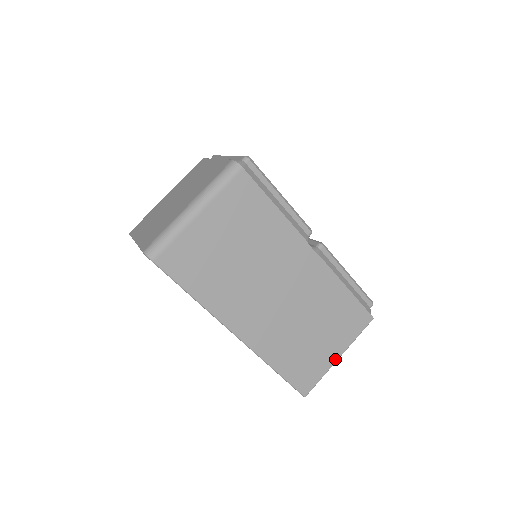
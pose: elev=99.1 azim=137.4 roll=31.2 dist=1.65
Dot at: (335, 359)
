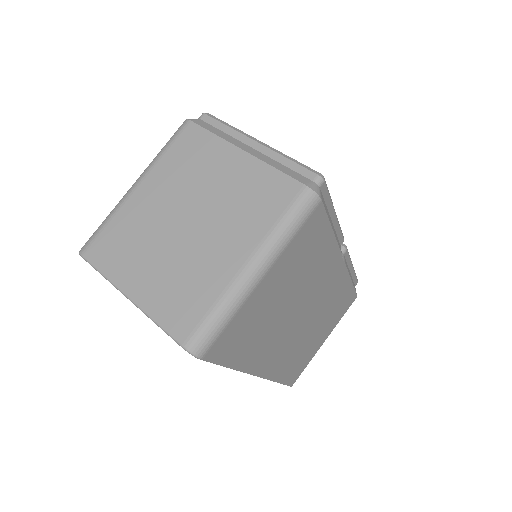
Dot at: (321, 345)
